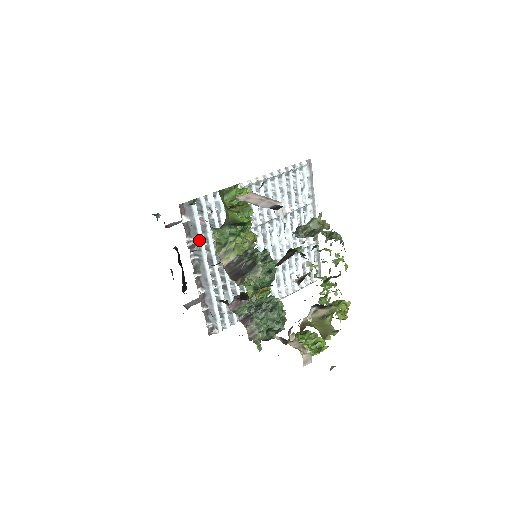
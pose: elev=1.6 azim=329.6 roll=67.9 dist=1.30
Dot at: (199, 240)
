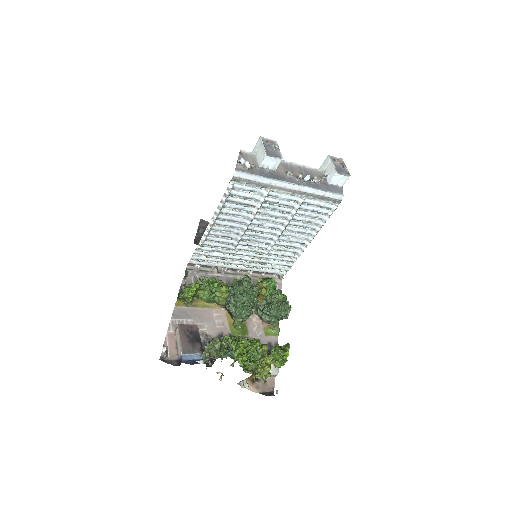
Dot at: (217, 266)
